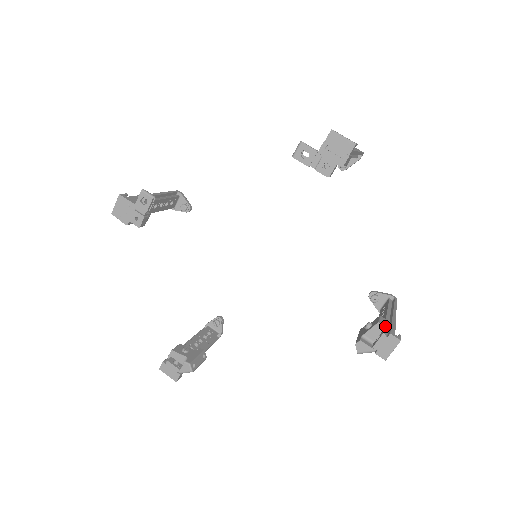
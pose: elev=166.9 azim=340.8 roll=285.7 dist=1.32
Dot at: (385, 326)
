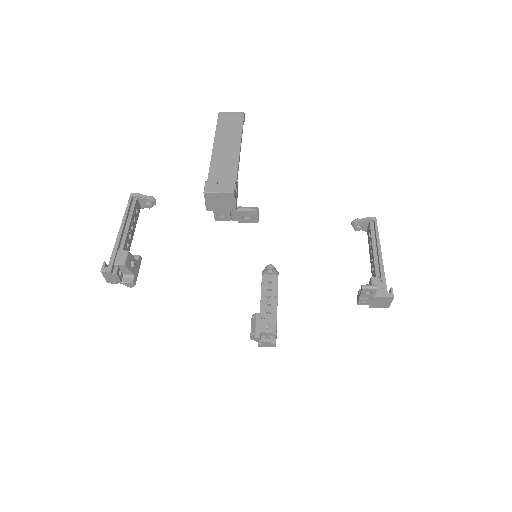
Dot at: (276, 336)
